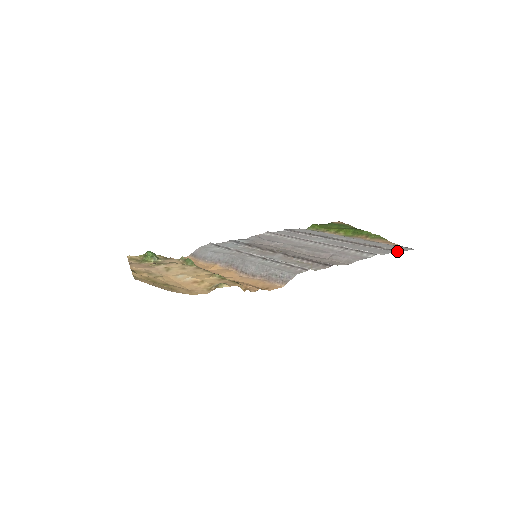
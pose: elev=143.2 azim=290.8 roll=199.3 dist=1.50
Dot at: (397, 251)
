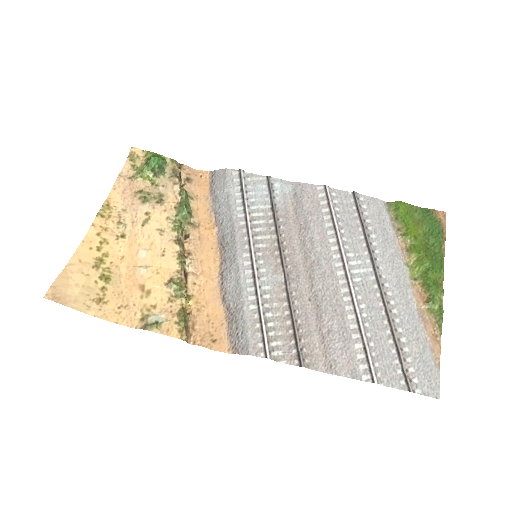
Dot at: occluded
